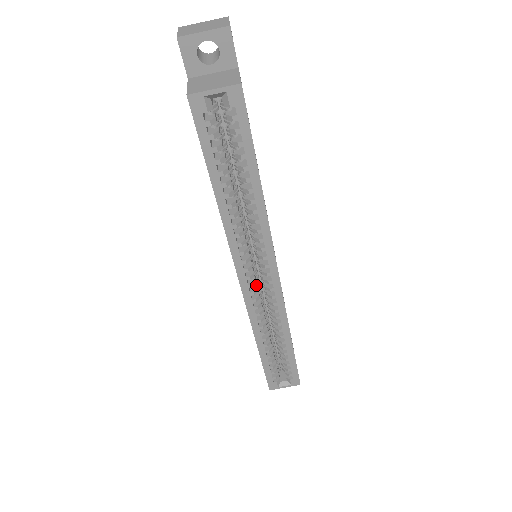
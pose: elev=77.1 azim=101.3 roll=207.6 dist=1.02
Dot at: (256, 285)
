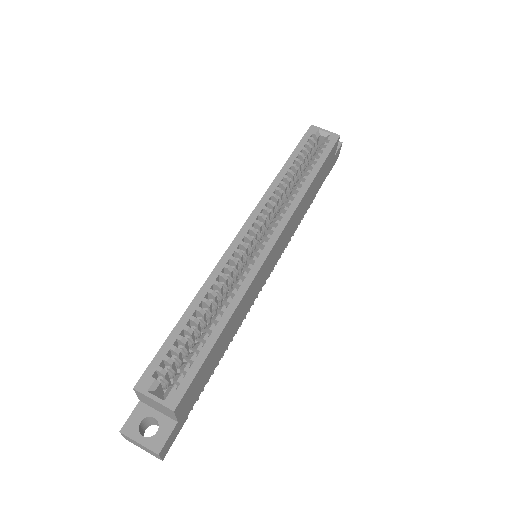
Dot at: (247, 248)
